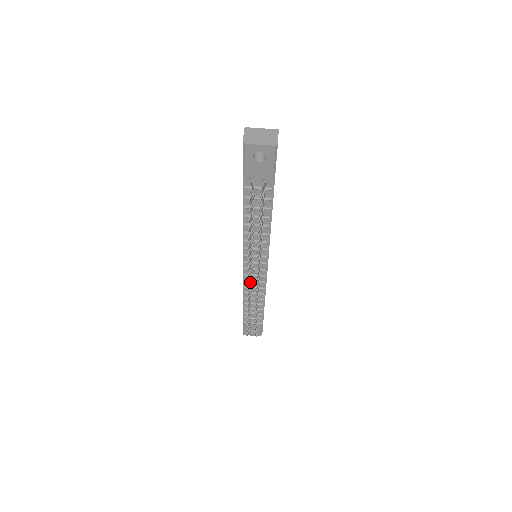
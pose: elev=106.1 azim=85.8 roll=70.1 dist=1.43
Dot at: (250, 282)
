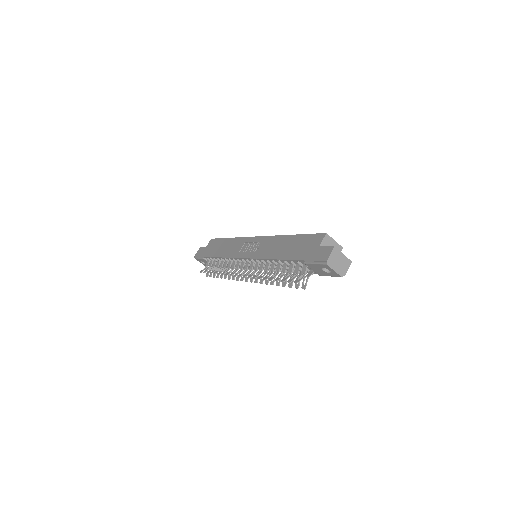
Dot at: (240, 272)
